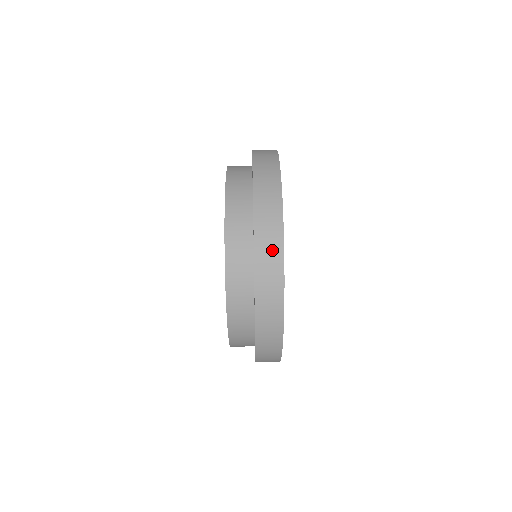
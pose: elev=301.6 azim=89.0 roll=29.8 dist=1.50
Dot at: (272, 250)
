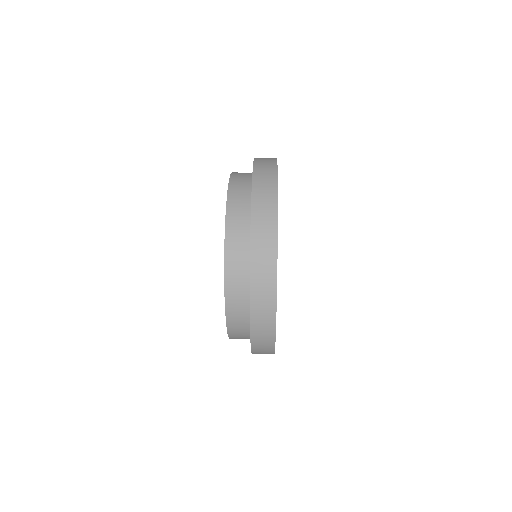
Dot at: (268, 166)
